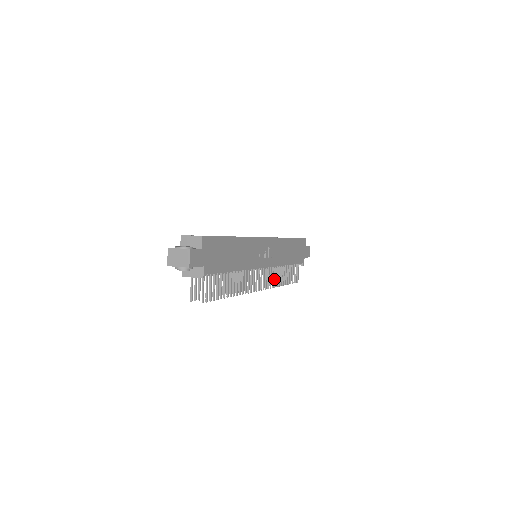
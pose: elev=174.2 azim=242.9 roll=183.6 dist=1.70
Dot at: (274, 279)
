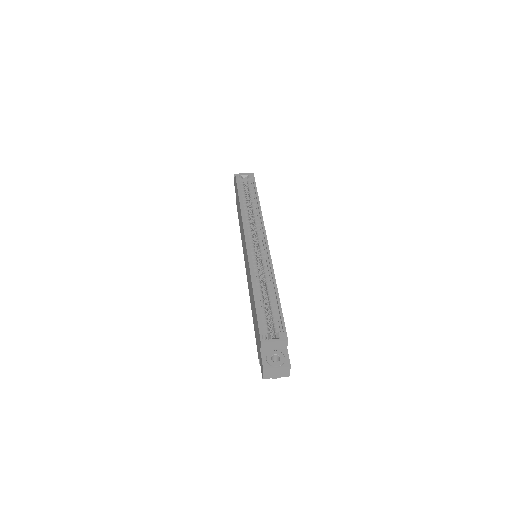
Dot at: occluded
